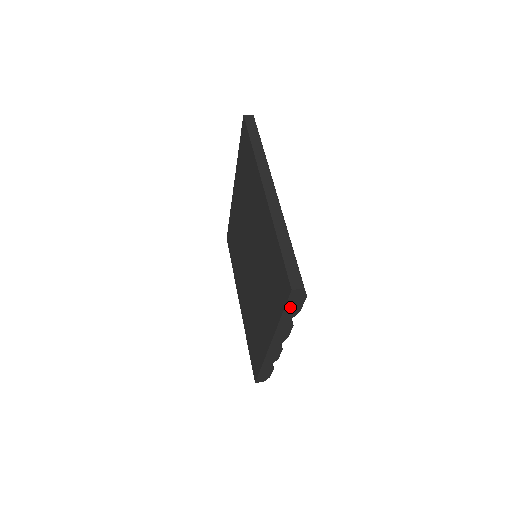
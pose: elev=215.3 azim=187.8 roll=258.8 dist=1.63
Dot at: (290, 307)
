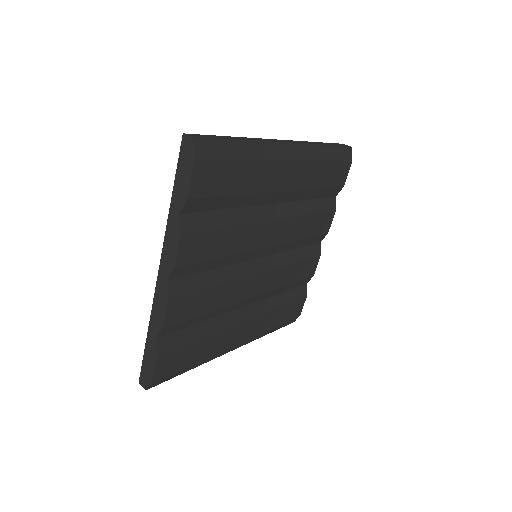
Dot at: (180, 179)
